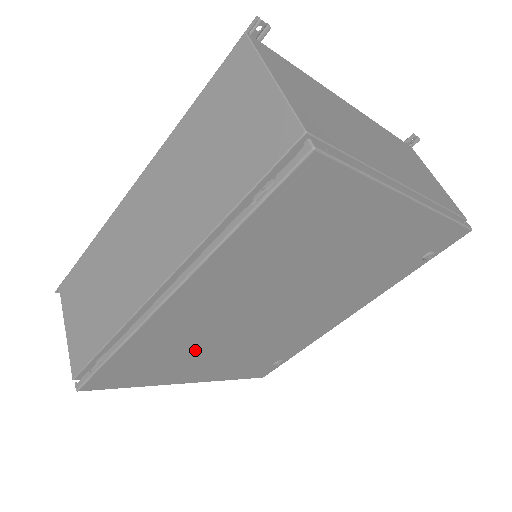
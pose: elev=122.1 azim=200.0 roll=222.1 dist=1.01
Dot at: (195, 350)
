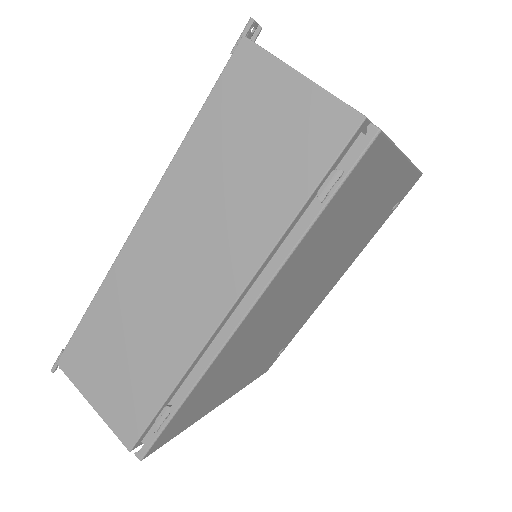
Dot at: (238, 367)
